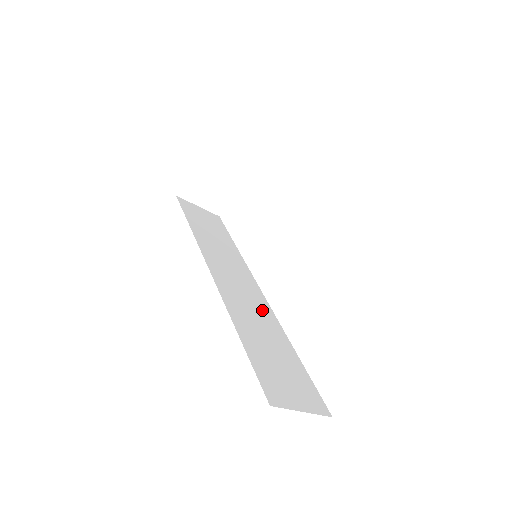
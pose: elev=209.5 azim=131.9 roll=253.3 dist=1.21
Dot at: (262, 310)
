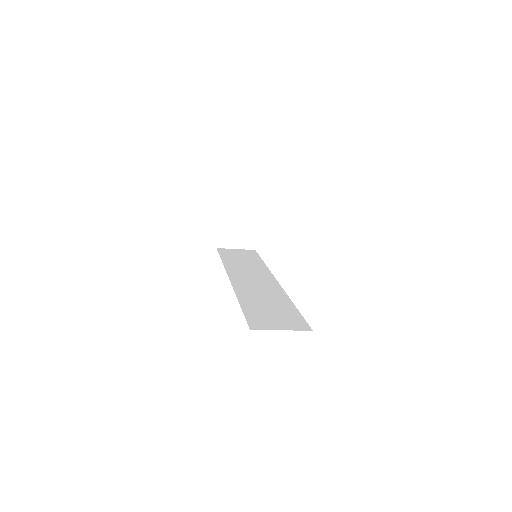
Dot at: (271, 290)
